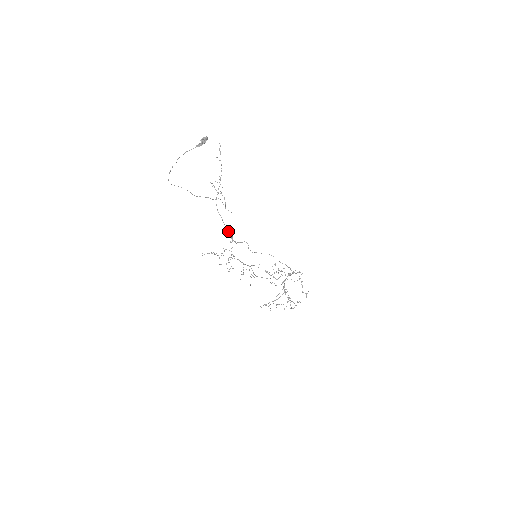
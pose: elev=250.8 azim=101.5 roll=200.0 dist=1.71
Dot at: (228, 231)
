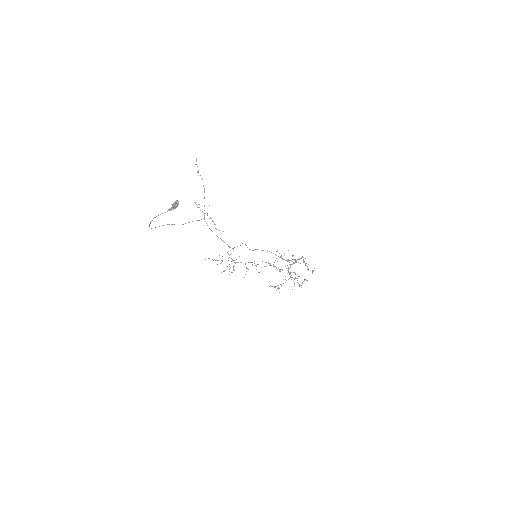
Dot at: occluded
